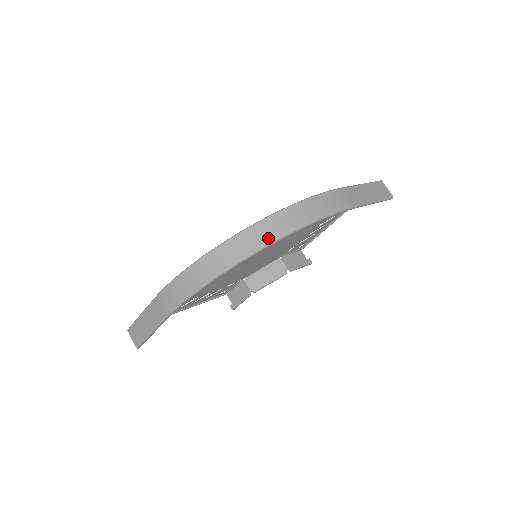
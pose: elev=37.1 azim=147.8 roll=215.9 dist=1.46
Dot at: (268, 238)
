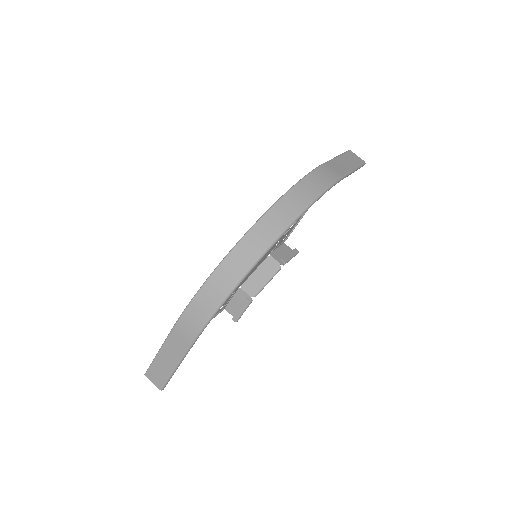
Dot at: (279, 228)
